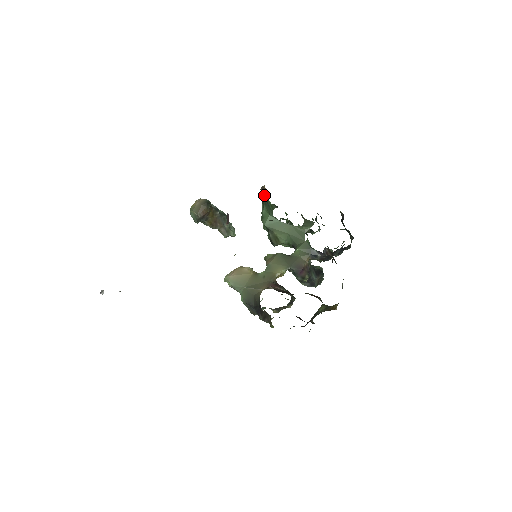
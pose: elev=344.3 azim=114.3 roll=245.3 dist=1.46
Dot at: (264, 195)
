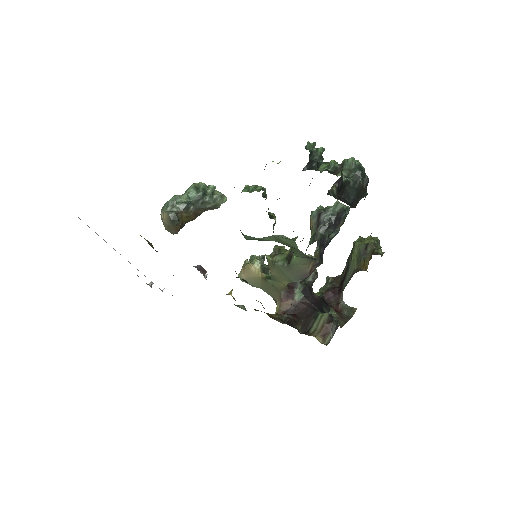
Dot at: occluded
